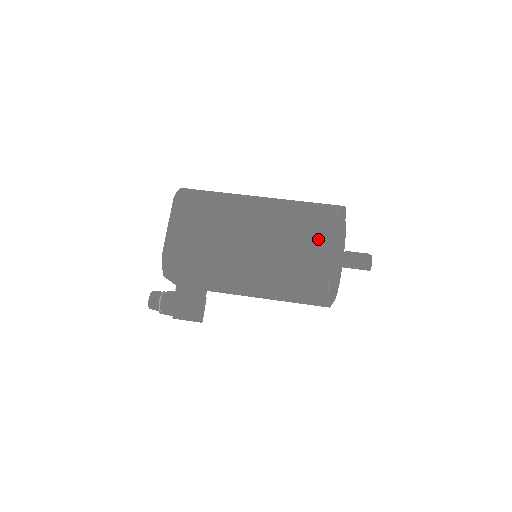
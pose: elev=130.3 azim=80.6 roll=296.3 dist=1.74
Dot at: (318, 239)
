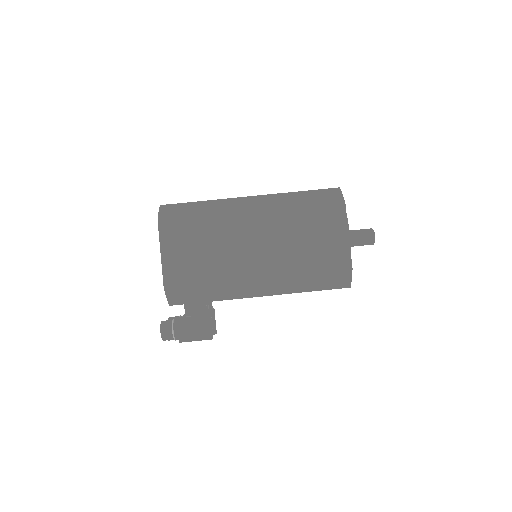
Dot at: (322, 233)
